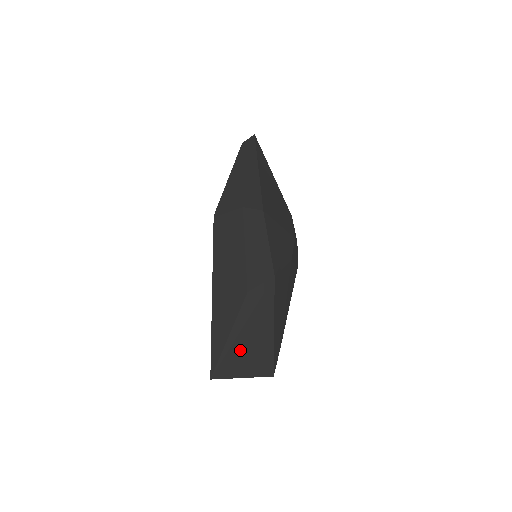
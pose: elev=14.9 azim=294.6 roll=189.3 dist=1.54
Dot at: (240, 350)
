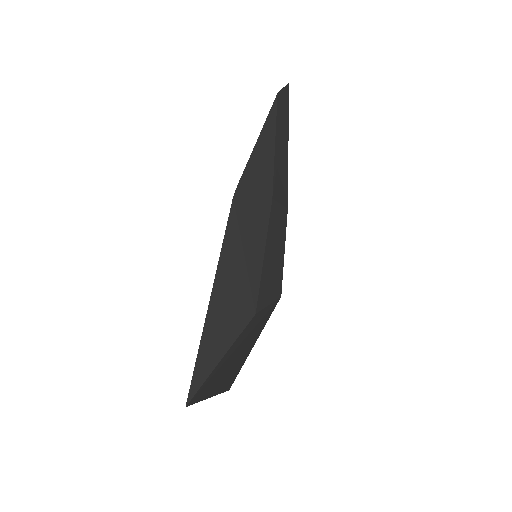
Dot at: (221, 372)
